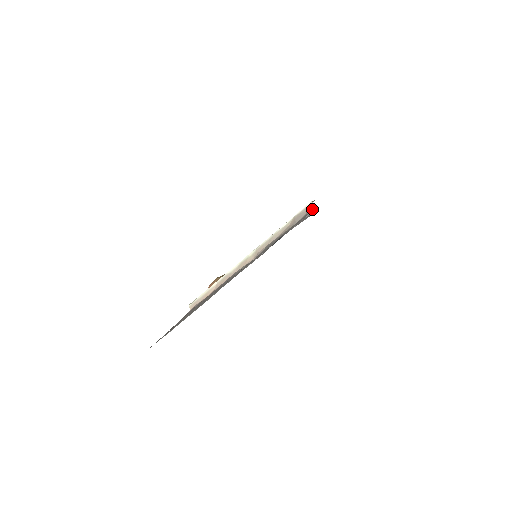
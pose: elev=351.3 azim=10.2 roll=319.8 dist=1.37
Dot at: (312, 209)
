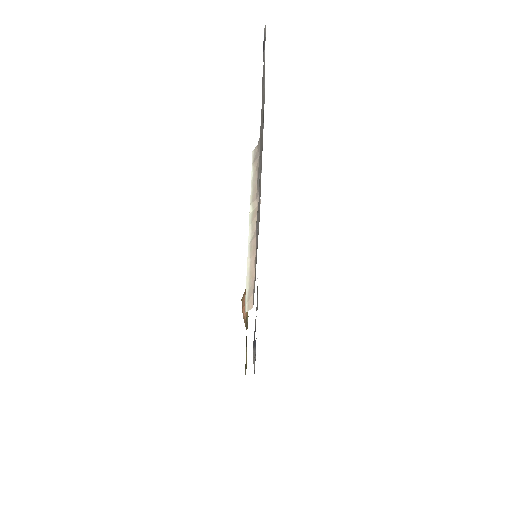
Dot at: occluded
